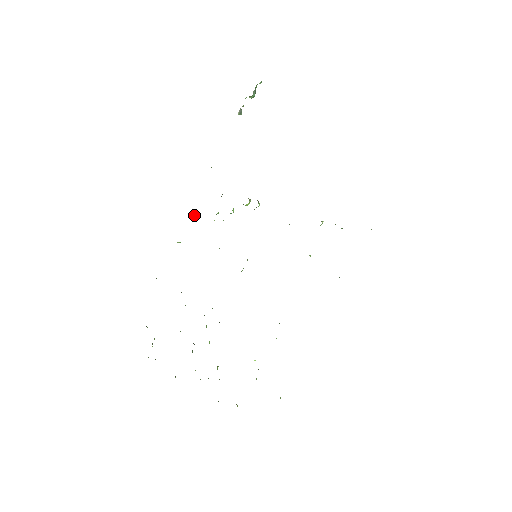
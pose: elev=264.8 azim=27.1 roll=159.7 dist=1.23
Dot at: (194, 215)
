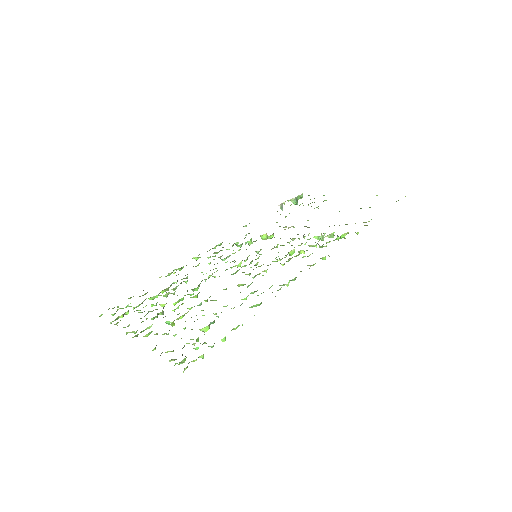
Dot at: (218, 245)
